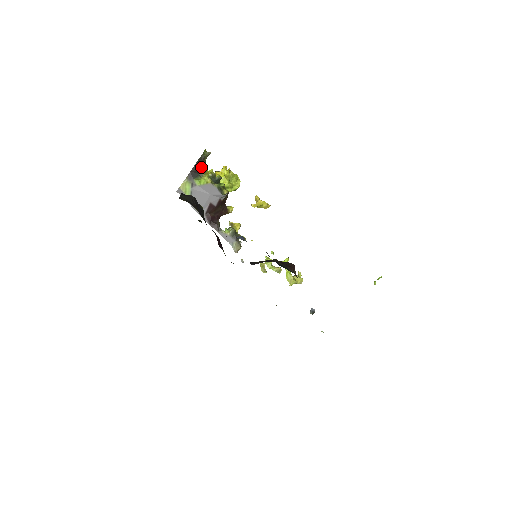
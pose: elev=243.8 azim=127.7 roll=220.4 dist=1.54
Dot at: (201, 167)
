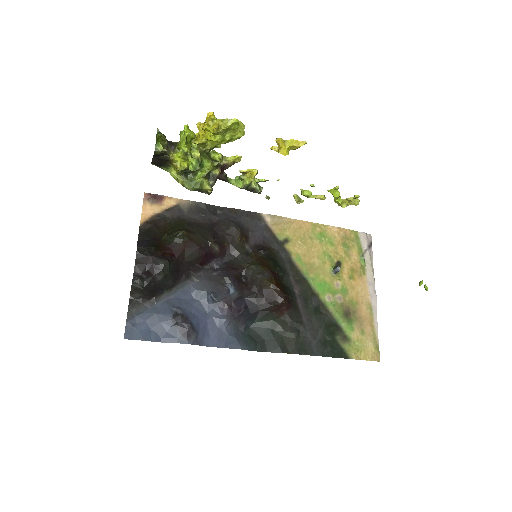
Dot at: (163, 156)
